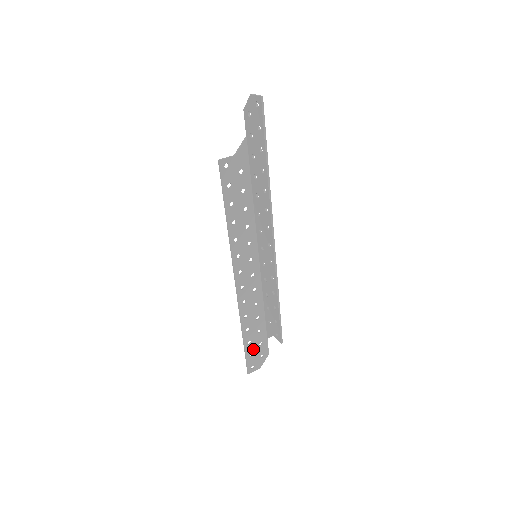
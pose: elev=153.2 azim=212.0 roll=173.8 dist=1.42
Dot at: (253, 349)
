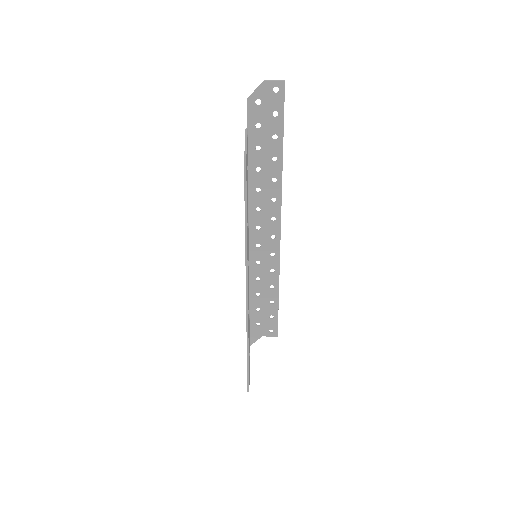
Dot at: occluded
